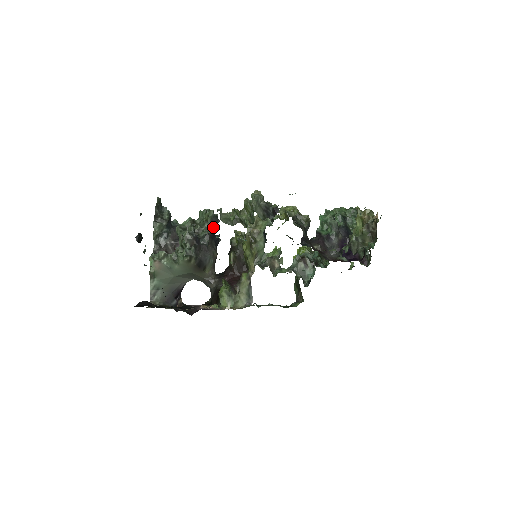
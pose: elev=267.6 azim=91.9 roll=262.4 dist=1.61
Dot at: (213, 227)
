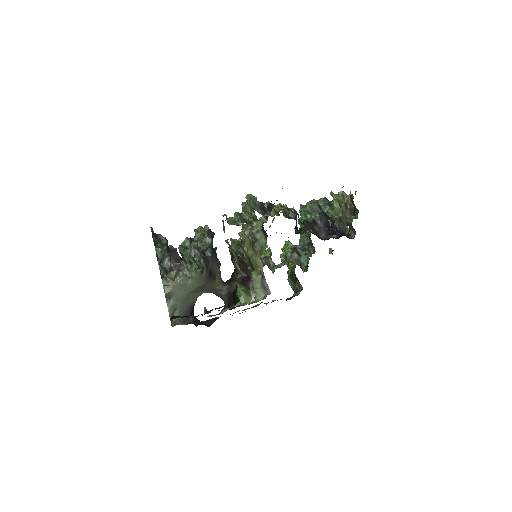
Dot at: (211, 240)
